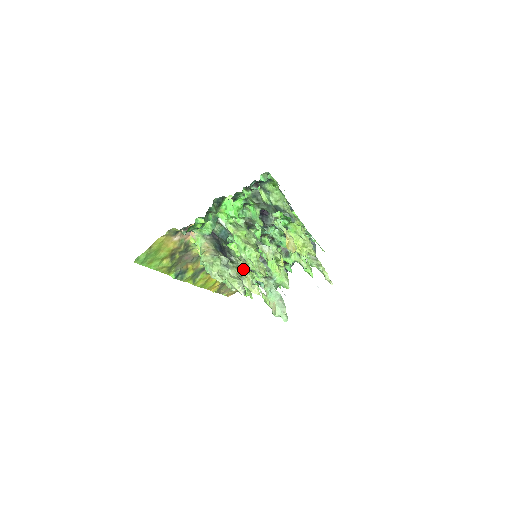
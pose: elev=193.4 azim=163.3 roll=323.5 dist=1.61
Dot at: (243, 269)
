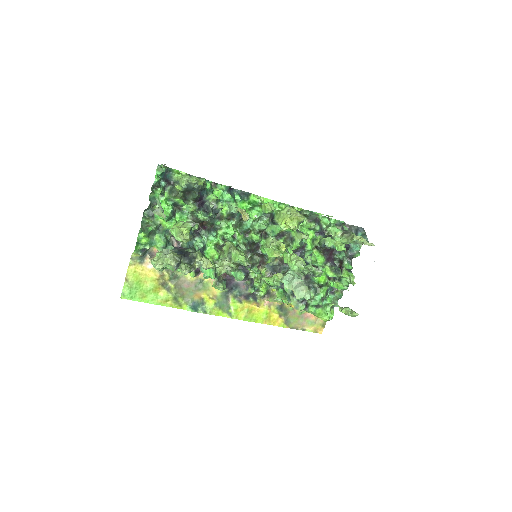
Dot at: (229, 266)
